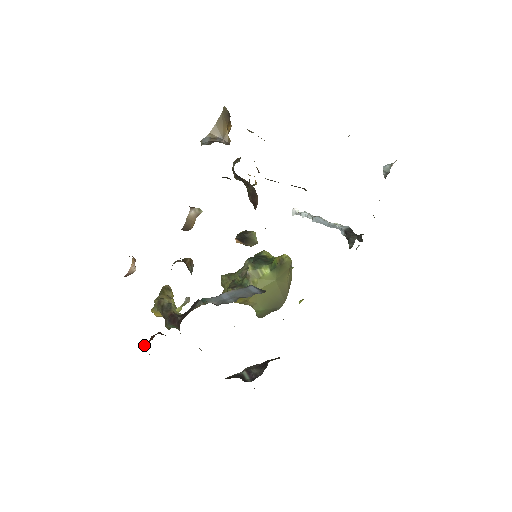
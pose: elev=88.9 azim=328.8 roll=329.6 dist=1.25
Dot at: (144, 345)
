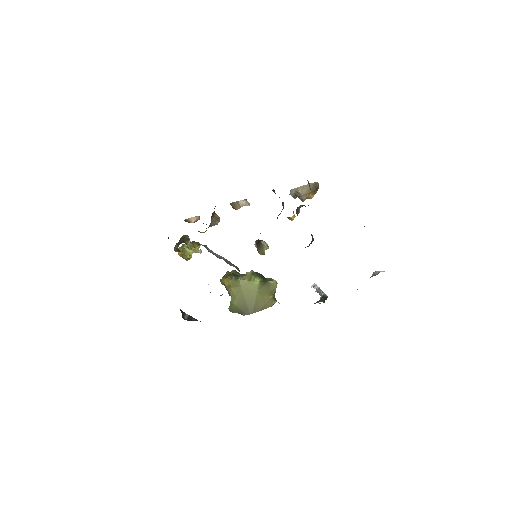
Dot at: occluded
